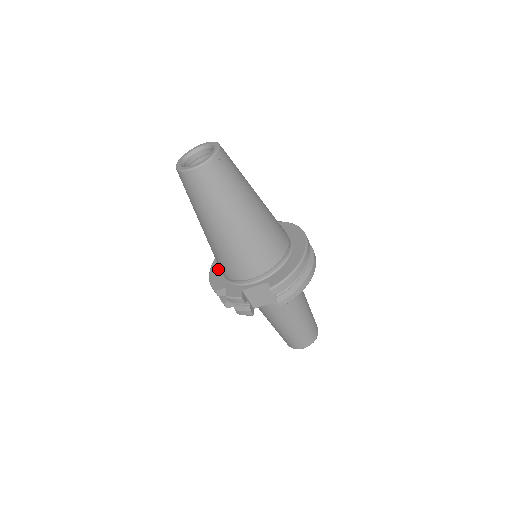
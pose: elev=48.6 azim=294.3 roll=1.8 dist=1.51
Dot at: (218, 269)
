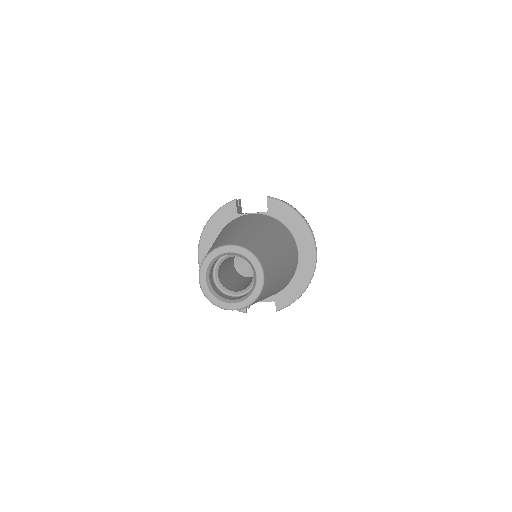
Dot at: occluded
